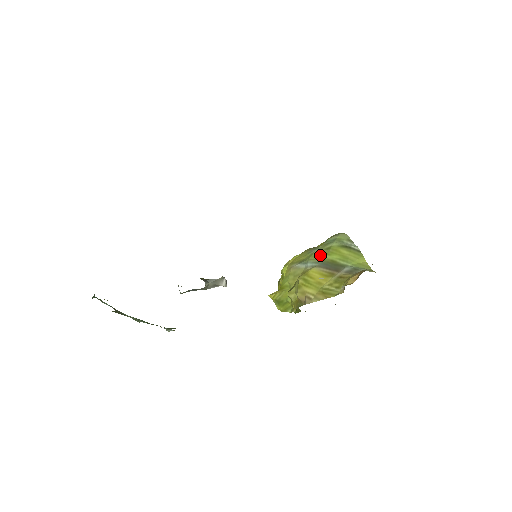
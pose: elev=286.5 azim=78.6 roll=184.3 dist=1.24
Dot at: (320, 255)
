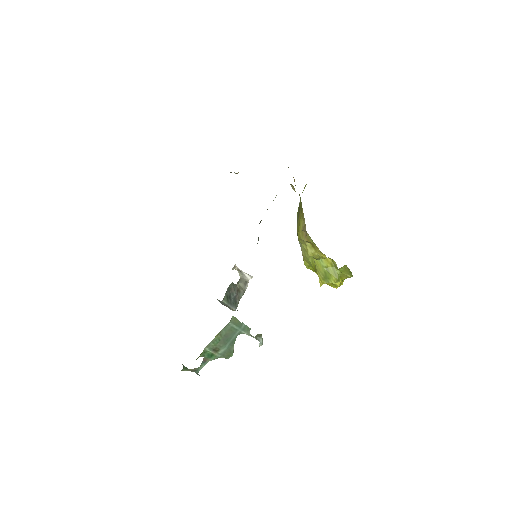
Dot at: occluded
